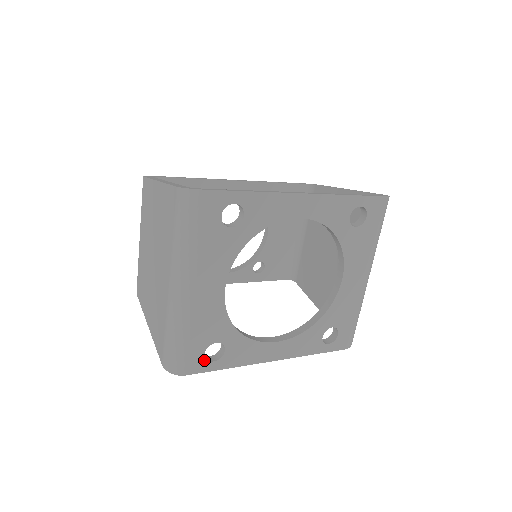
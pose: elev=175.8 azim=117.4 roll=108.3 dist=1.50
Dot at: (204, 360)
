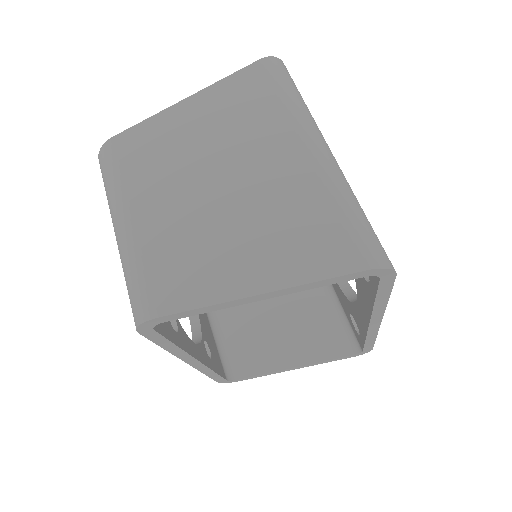
Dot at: occluded
